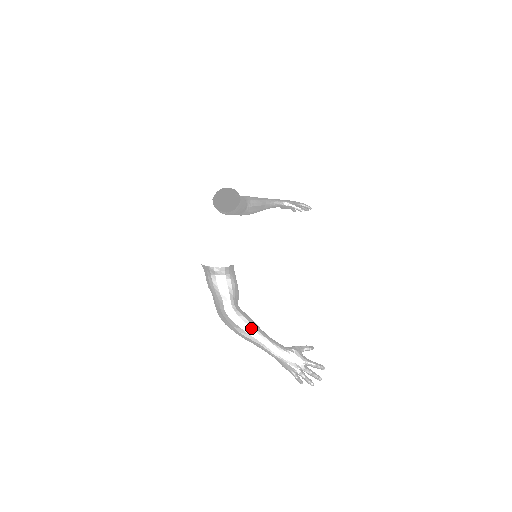
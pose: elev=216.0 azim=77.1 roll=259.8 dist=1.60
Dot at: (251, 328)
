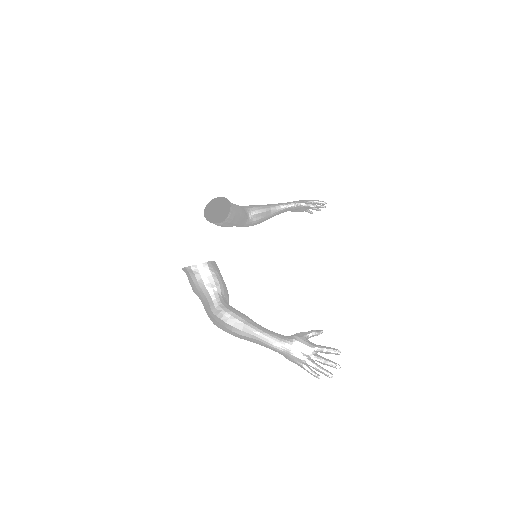
Dot at: (242, 323)
